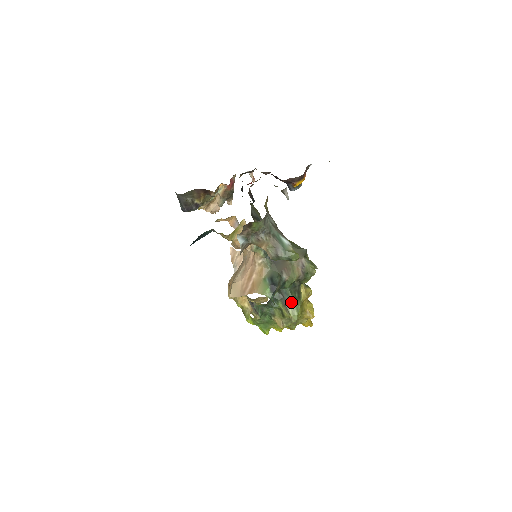
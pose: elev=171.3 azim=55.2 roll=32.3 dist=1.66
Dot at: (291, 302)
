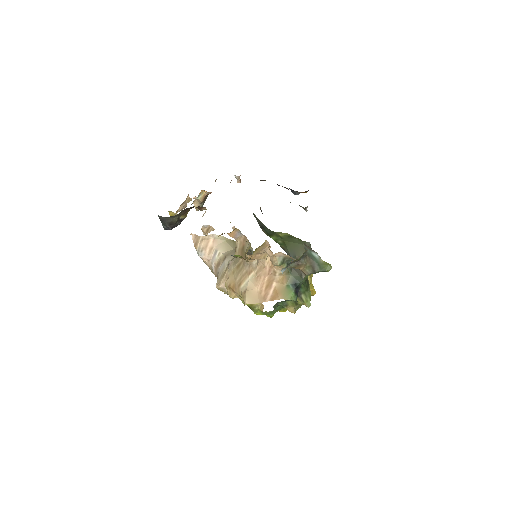
Dot at: (304, 292)
